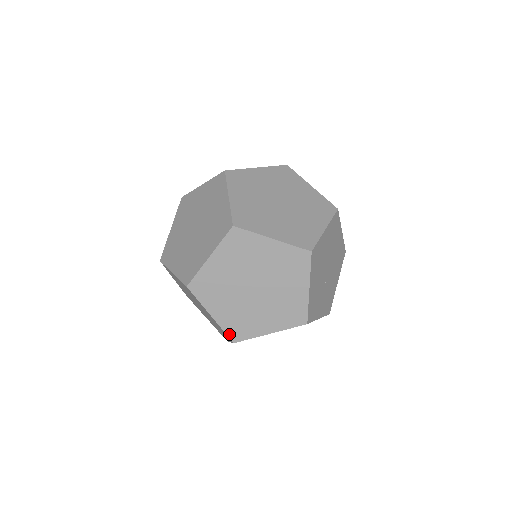
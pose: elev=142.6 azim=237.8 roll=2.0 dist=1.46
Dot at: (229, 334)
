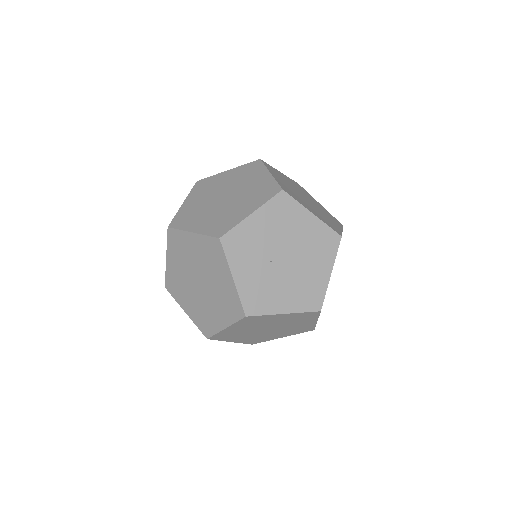
Dot at: (174, 220)
